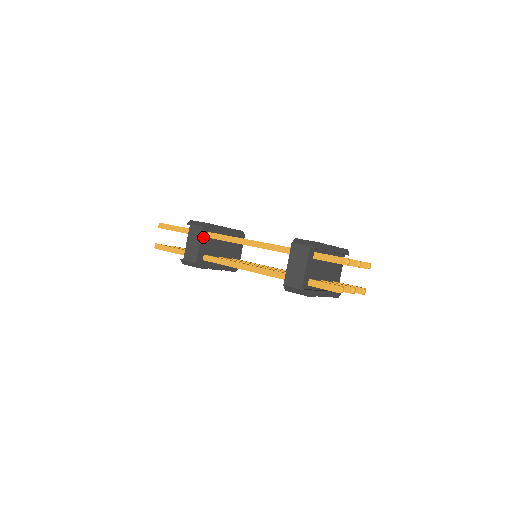
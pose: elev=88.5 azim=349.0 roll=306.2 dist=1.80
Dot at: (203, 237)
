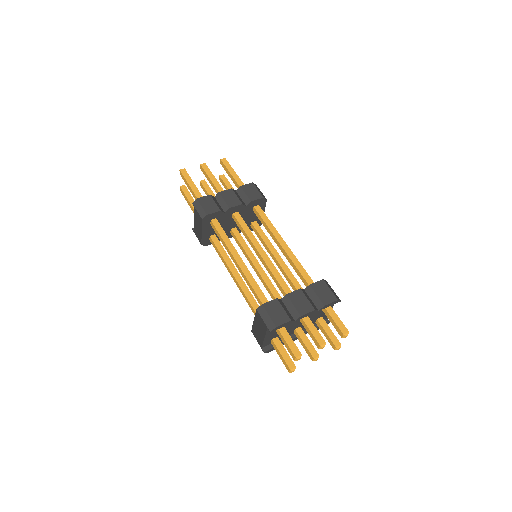
Dot at: (205, 226)
